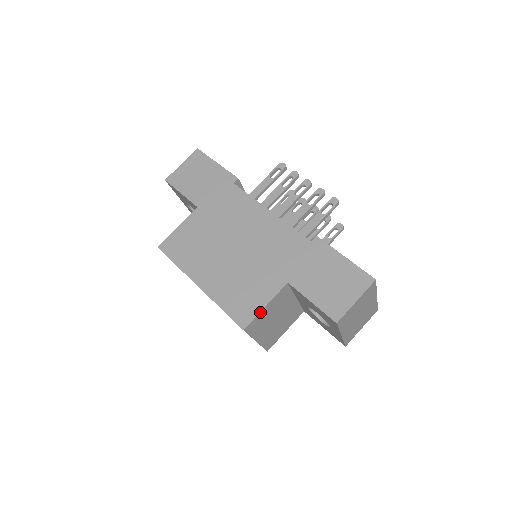
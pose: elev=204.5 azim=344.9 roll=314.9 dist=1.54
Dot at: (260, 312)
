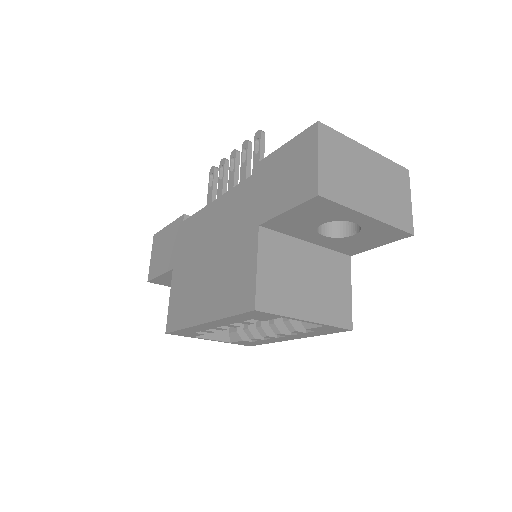
Dot at: (256, 277)
